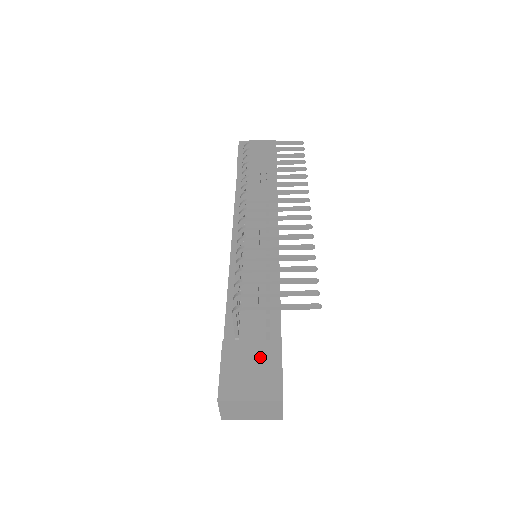
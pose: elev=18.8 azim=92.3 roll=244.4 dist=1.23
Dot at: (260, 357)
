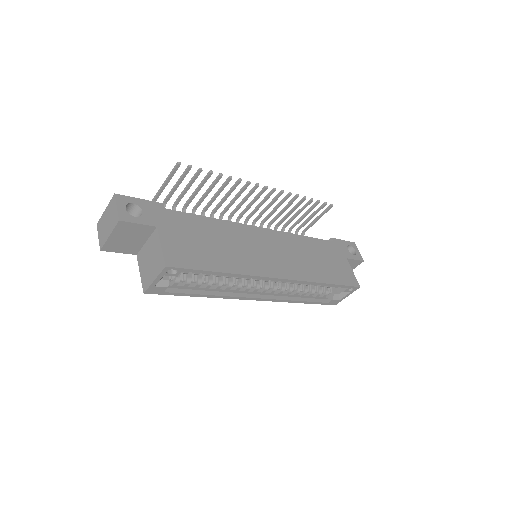
Dot at: occluded
